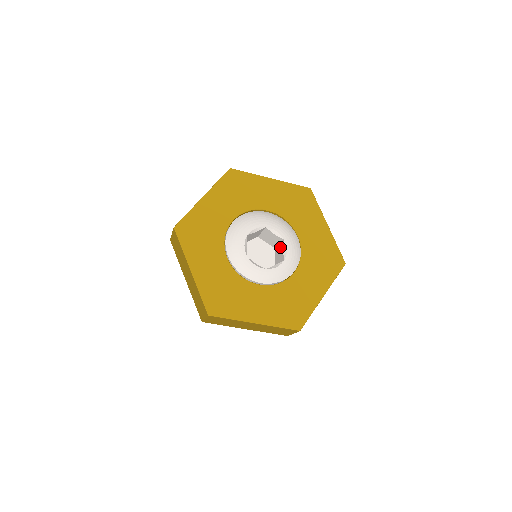
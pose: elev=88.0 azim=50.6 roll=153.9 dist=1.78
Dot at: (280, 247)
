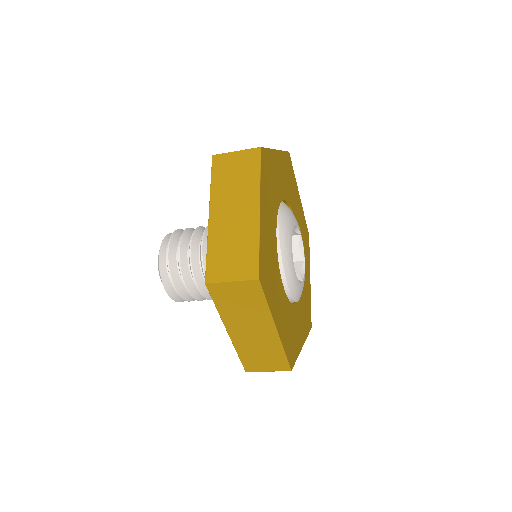
Dot at: occluded
